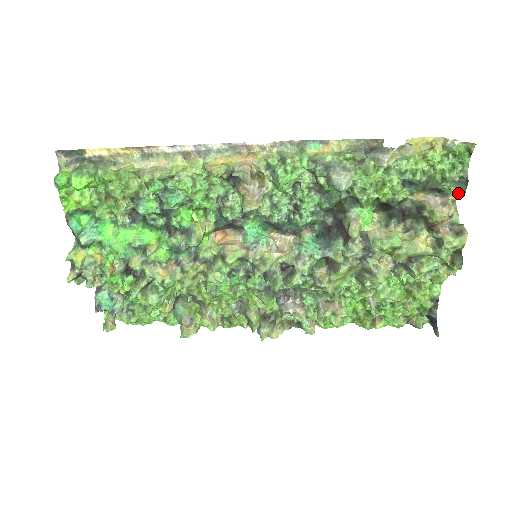
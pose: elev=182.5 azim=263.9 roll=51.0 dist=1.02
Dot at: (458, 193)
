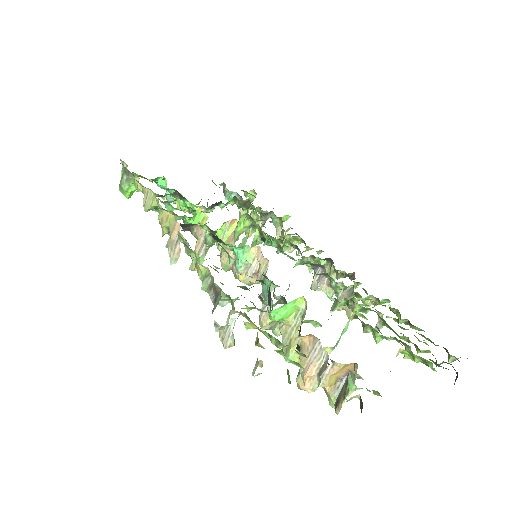
Dot at: occluded
